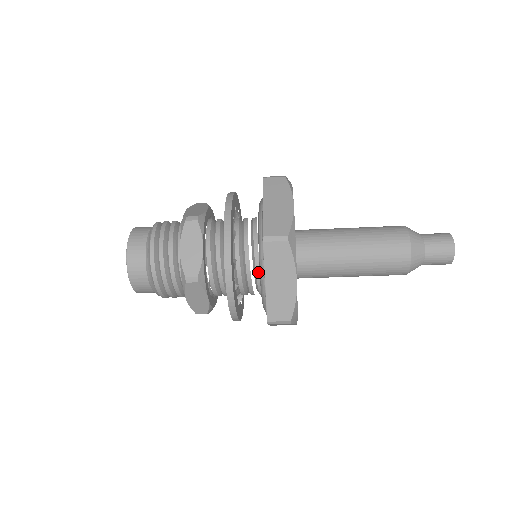
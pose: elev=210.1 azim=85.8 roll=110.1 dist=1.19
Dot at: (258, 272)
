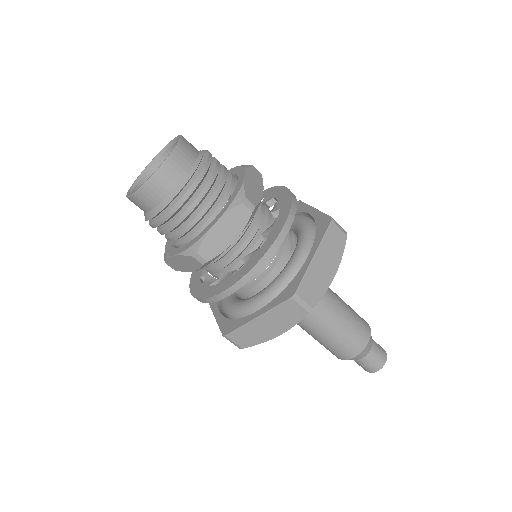
Dot at: (284, 255)
